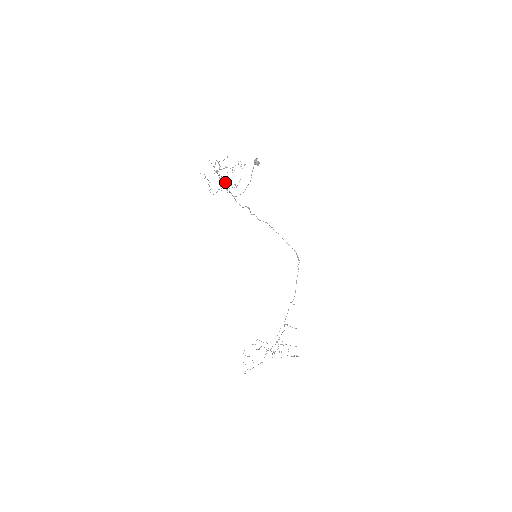
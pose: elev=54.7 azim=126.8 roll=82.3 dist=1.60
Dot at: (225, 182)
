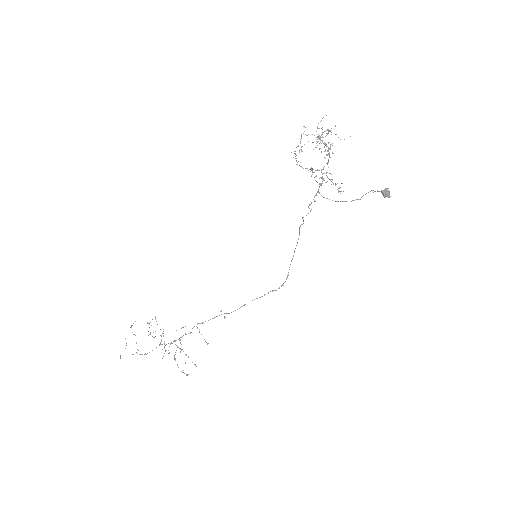
Dot at: occluded
